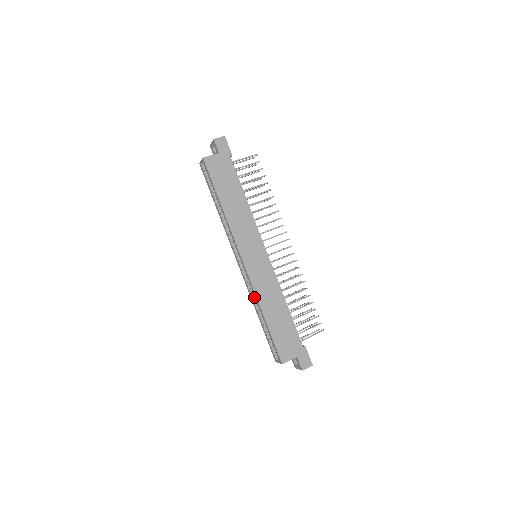
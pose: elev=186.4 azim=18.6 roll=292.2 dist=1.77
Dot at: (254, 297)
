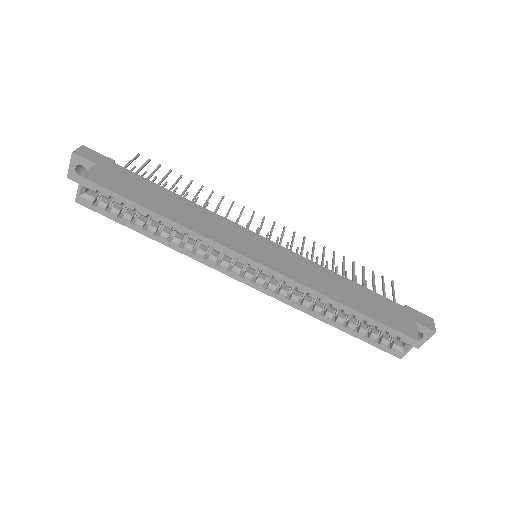
Dot at: (306, 302)
